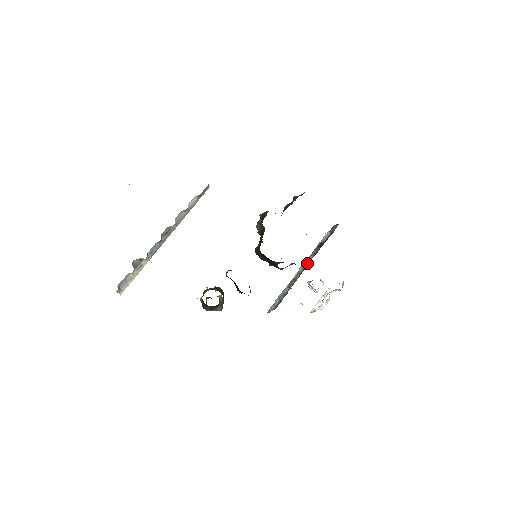
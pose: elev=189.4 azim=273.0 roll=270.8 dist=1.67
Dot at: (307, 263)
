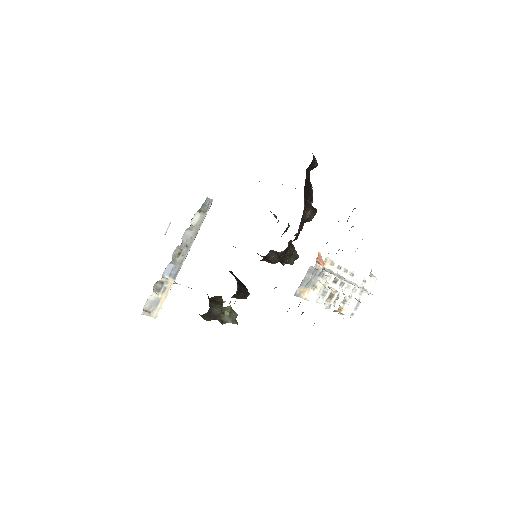
Dot at: occluded
